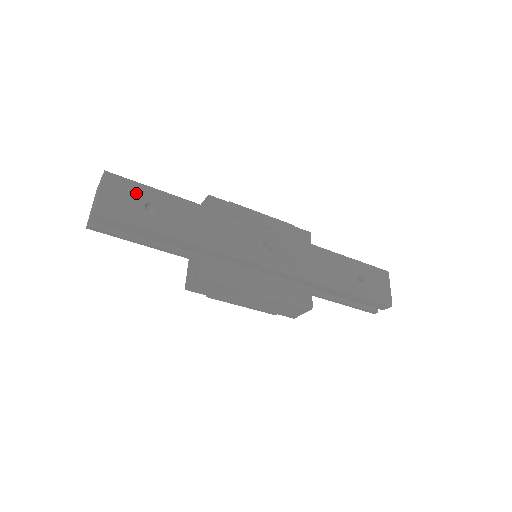
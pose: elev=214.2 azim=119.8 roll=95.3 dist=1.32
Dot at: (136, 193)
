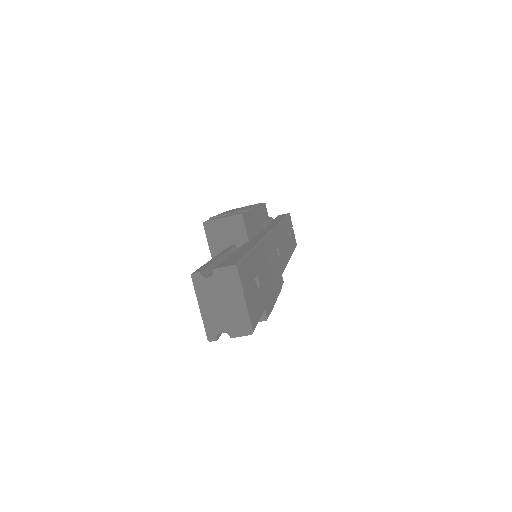
Dot at: (251, 273)
